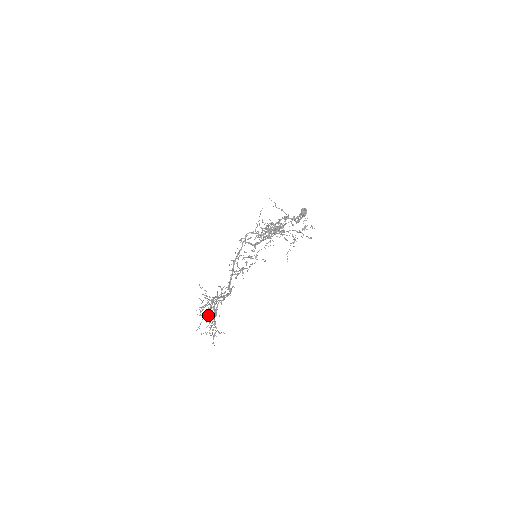
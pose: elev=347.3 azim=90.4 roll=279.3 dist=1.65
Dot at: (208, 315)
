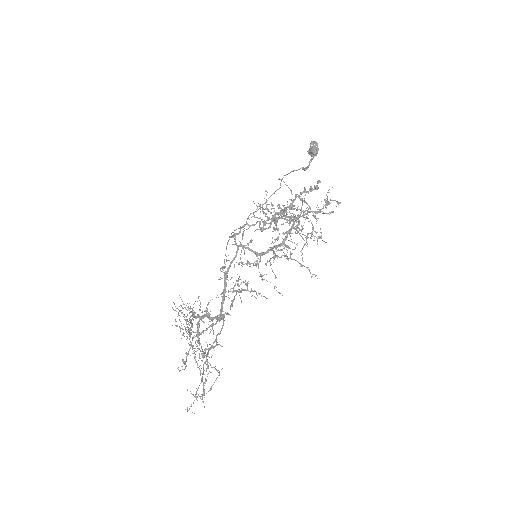
Dot at: (190, 342)
